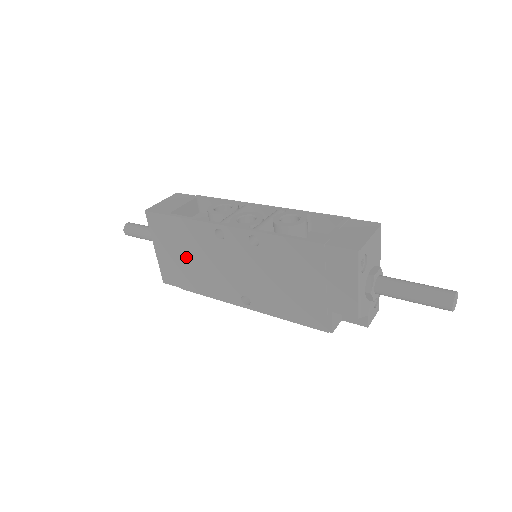
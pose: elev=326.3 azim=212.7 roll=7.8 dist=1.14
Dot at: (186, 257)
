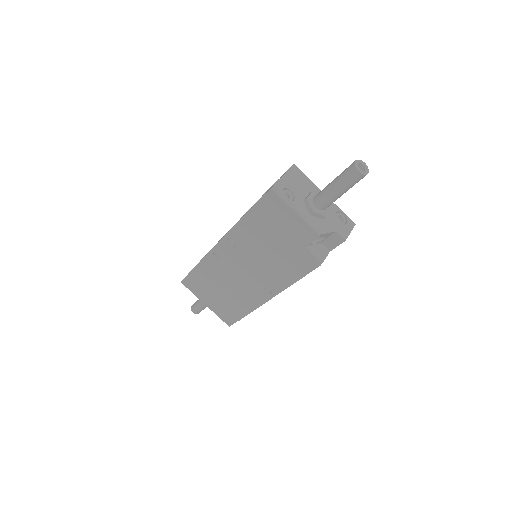
Dot at: (220, 293)
